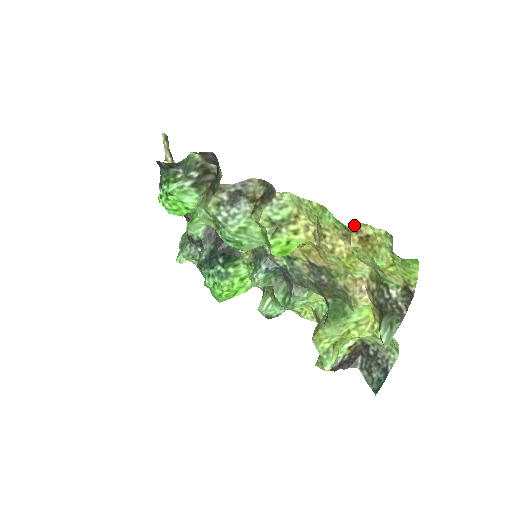
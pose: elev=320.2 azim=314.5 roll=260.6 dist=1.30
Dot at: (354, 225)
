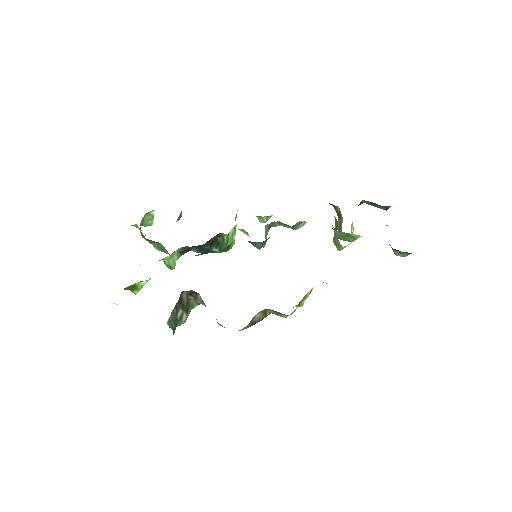
Dot at: occluded
